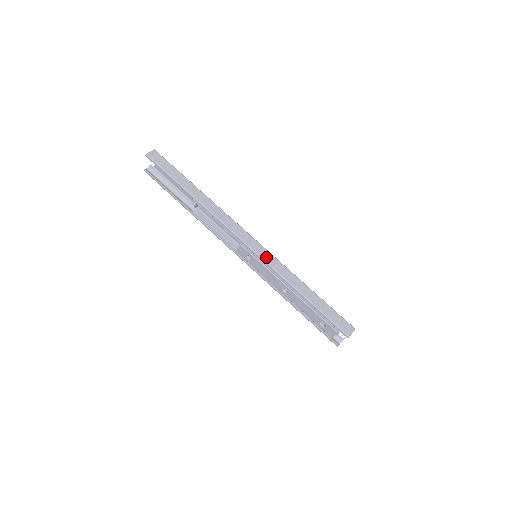
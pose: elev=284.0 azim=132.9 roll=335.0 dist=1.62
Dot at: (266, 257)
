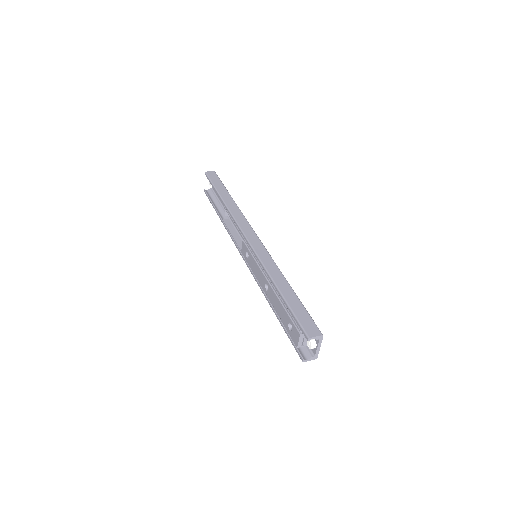
Dot at: (259, 251)
